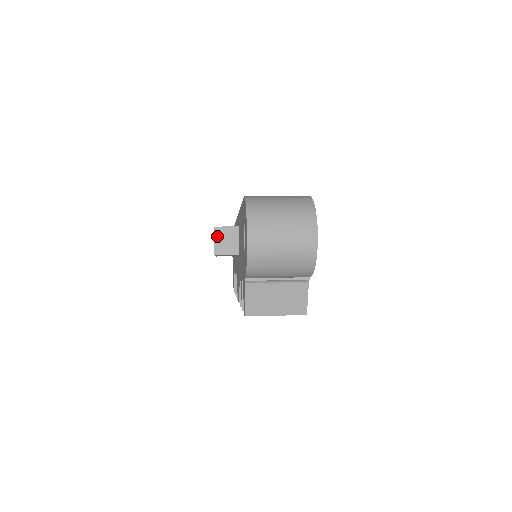
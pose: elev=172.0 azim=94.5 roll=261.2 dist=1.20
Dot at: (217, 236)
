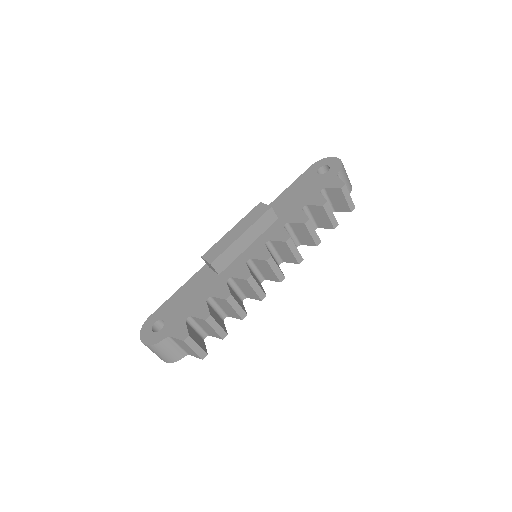
Dot at: (265, 205)
